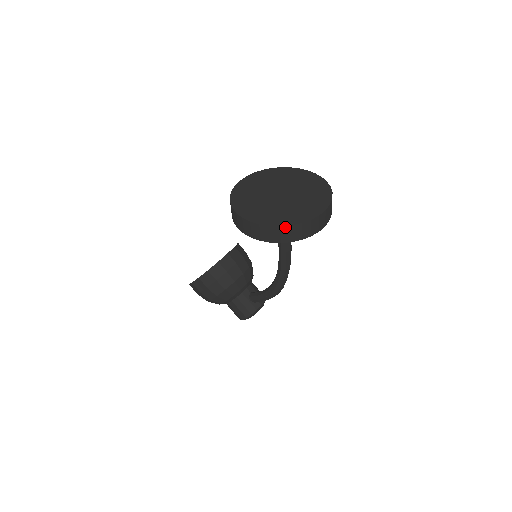
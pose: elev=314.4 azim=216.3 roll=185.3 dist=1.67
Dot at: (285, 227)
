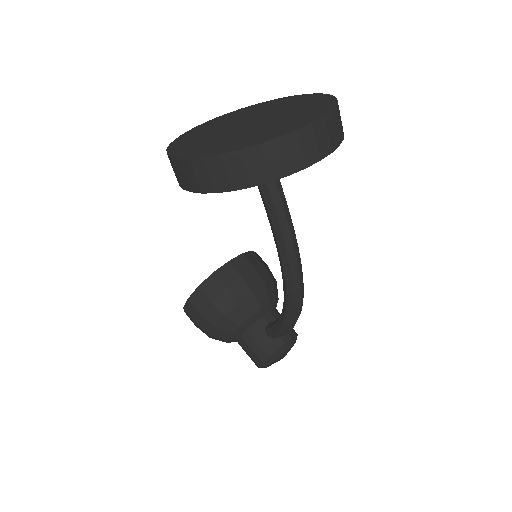
Dot at: (229, 155)
